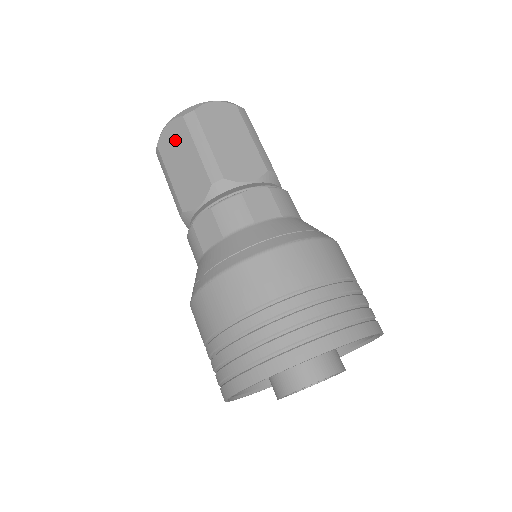
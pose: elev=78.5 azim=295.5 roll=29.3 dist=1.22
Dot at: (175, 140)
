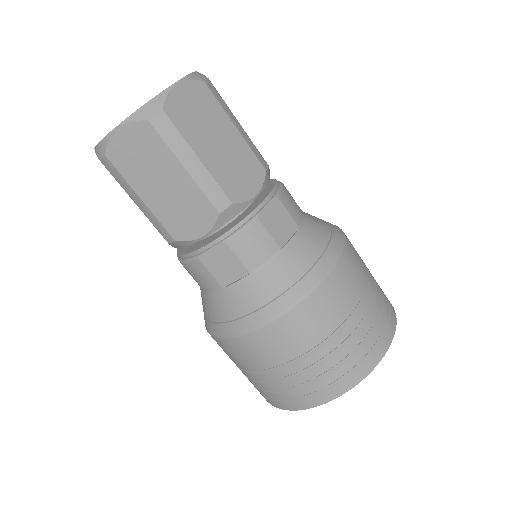
Dot at: (141, 152)
